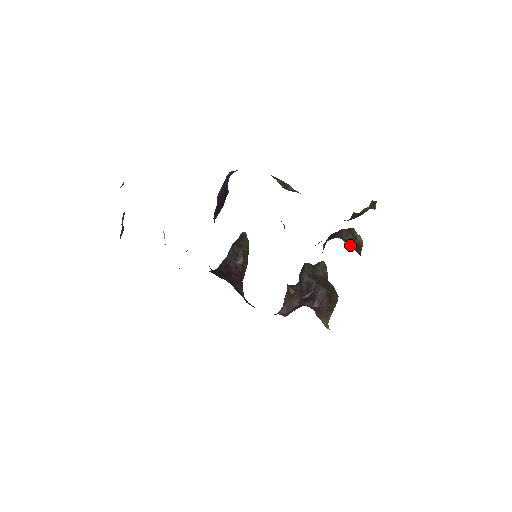
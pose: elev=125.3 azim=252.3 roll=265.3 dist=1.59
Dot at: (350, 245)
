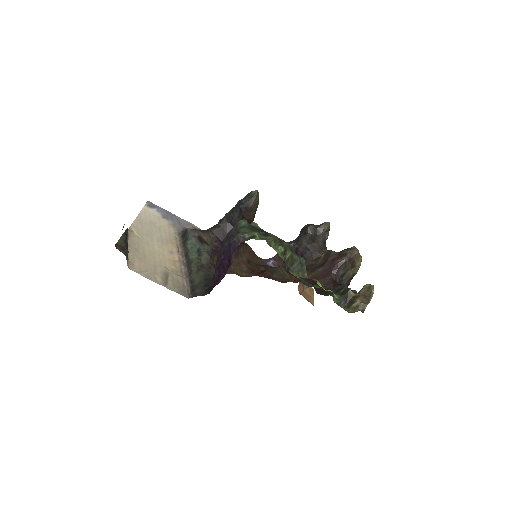
Dot at: (343, 279)
